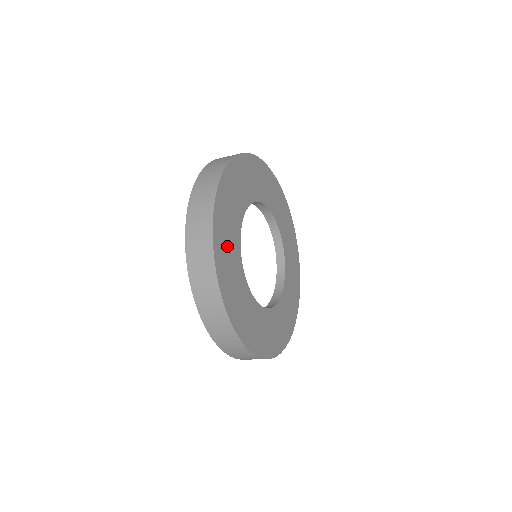
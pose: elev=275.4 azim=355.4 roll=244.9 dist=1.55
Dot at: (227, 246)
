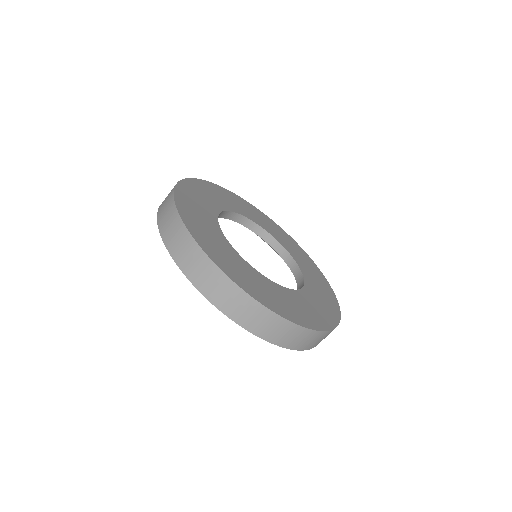
Dot at: (204, 230)
